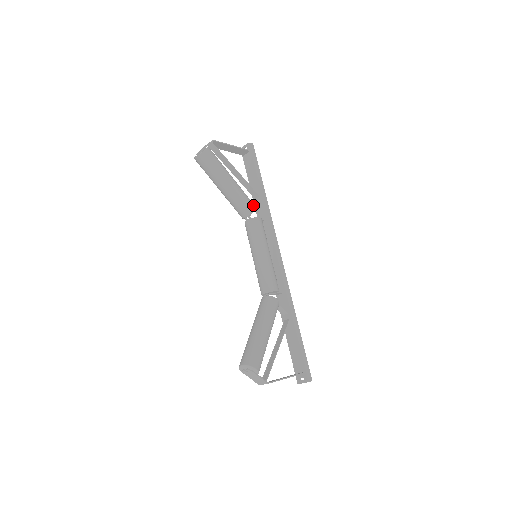
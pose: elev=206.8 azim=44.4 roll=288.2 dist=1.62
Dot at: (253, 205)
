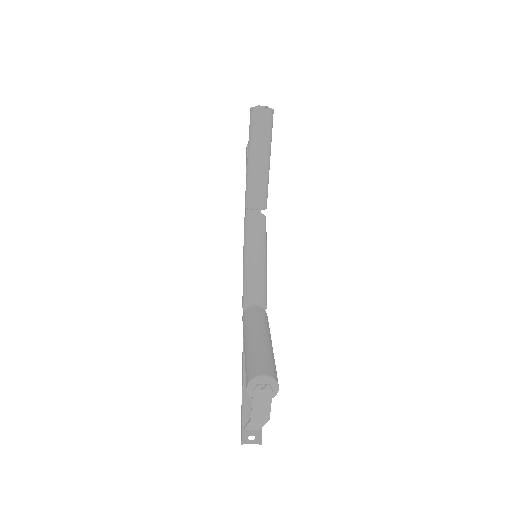
Dot at: occluded
